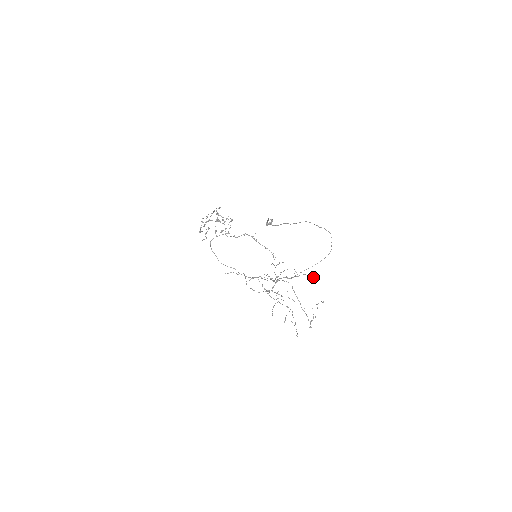
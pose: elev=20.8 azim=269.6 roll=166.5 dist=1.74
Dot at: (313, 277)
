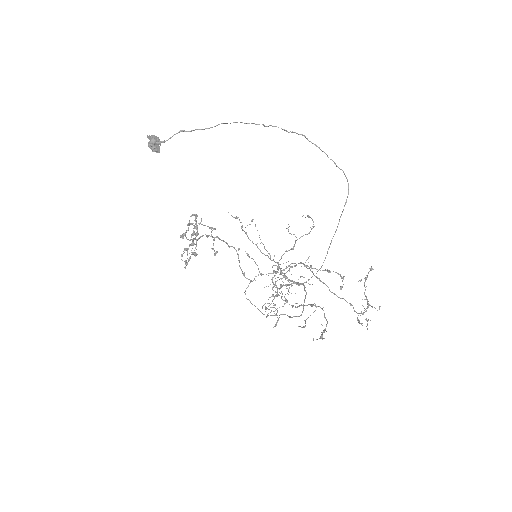
Dot at: occluded
